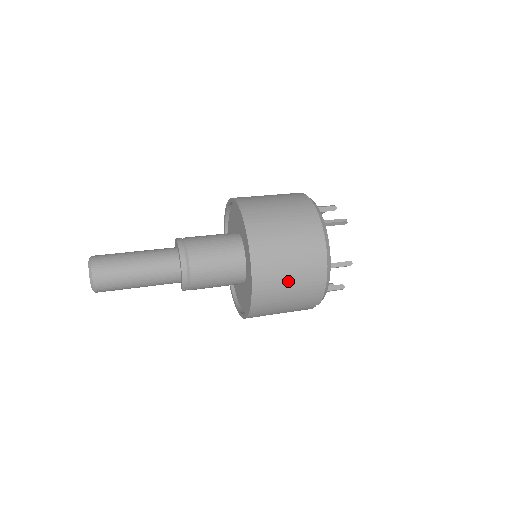
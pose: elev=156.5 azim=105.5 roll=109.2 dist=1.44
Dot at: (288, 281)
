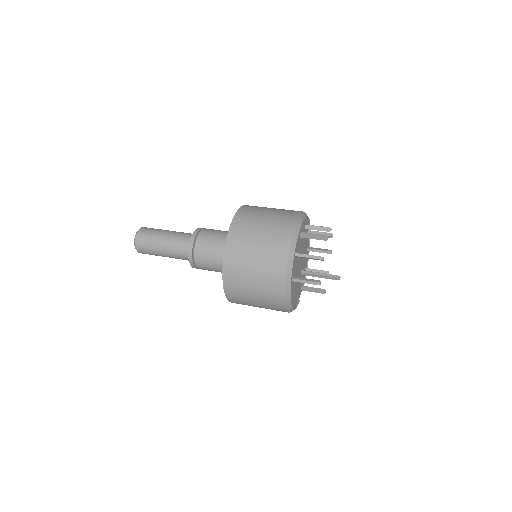
Dot at: occluded
